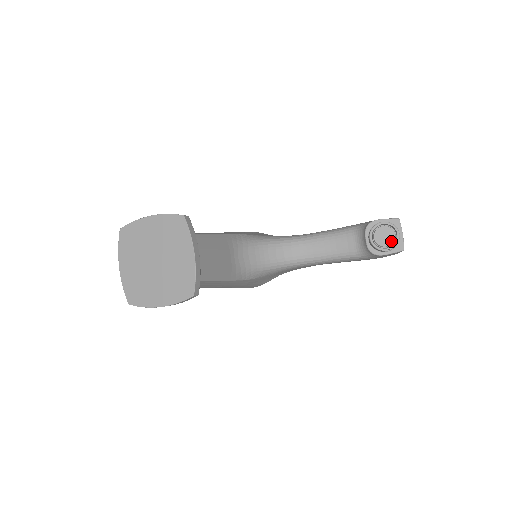
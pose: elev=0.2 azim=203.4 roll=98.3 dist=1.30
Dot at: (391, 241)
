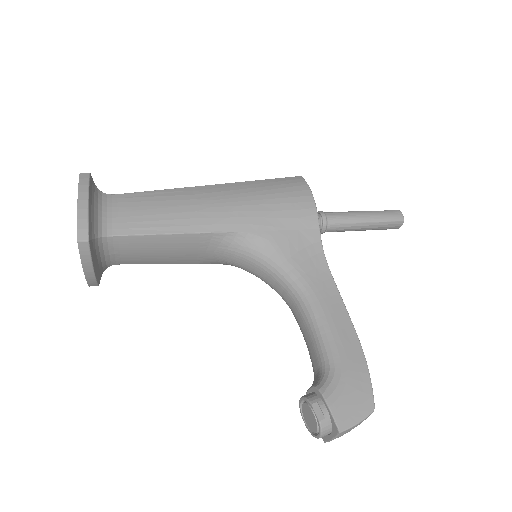
Dot at: (310, 427)
